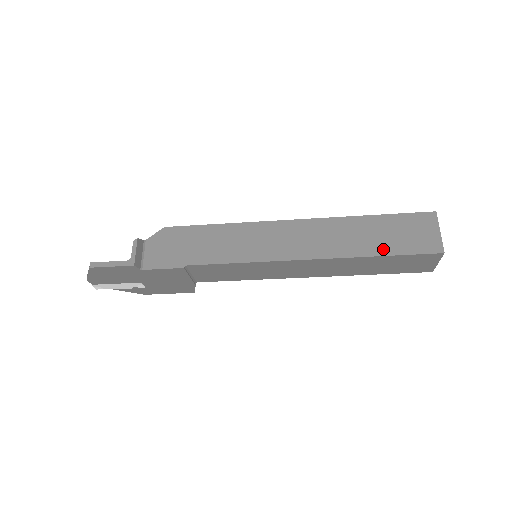
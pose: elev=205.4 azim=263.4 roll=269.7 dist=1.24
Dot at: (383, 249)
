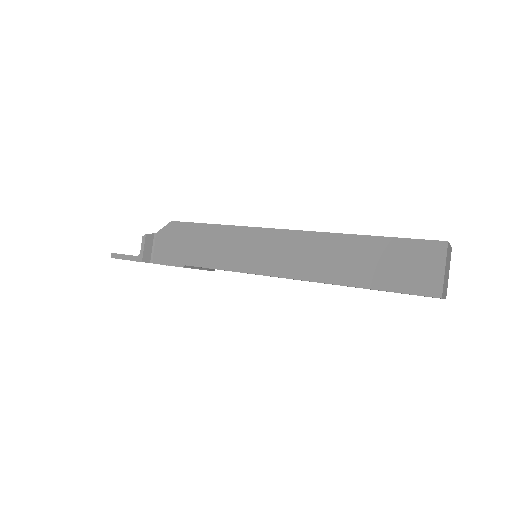
Dot at: (372, 281)
